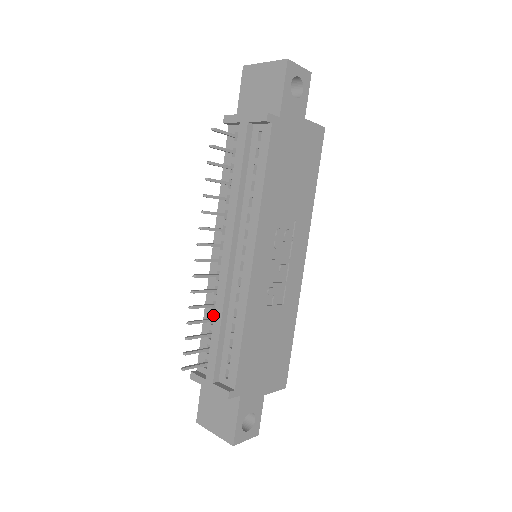
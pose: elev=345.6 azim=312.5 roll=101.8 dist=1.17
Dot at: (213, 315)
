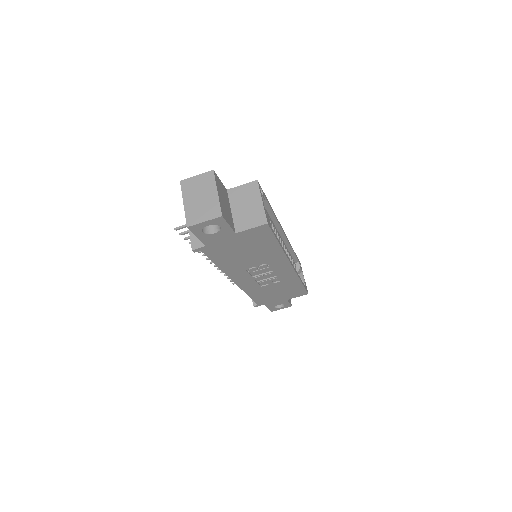
Dot at: occluded
